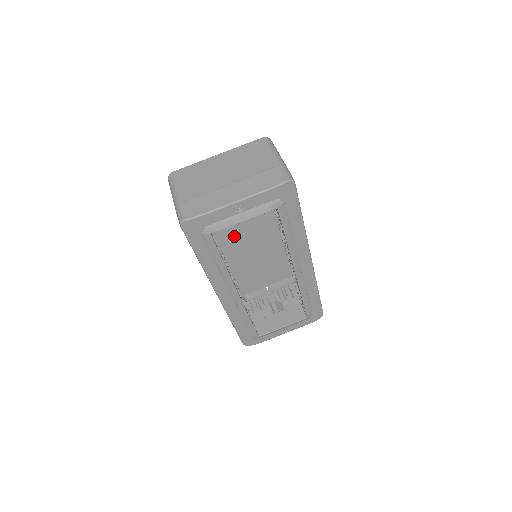
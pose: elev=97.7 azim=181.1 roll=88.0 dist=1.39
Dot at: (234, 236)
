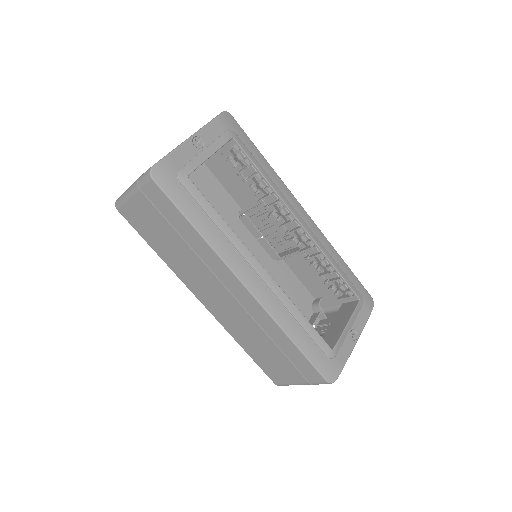
Dot at: occluded
